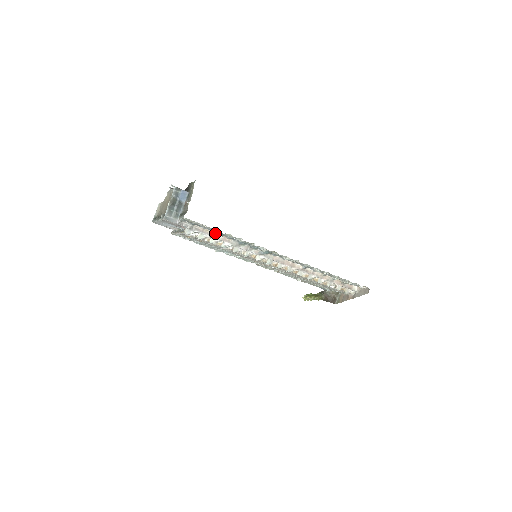
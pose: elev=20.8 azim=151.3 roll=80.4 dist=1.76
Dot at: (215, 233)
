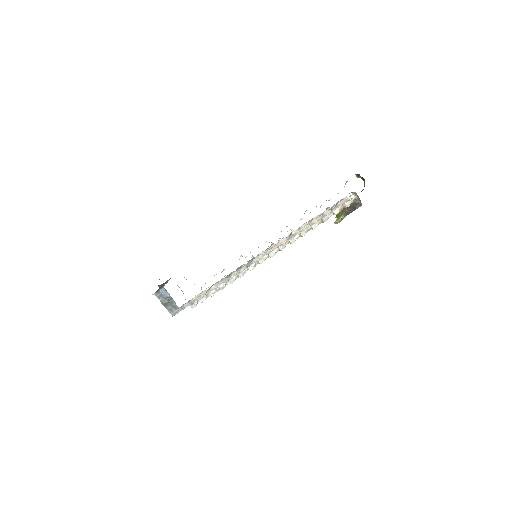
Dot at: (205, 292)
